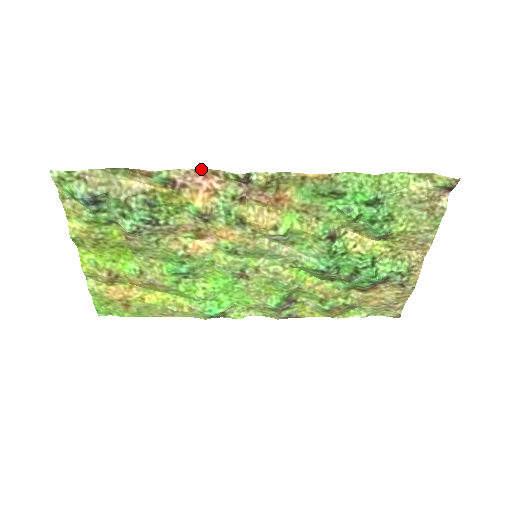
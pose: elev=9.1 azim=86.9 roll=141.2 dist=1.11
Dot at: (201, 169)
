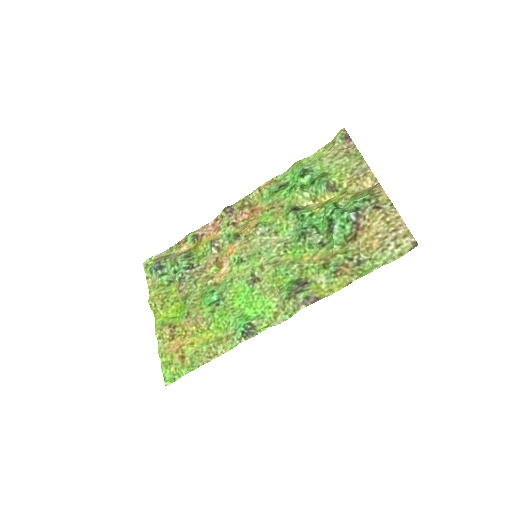
Dot at: (210, 223)
